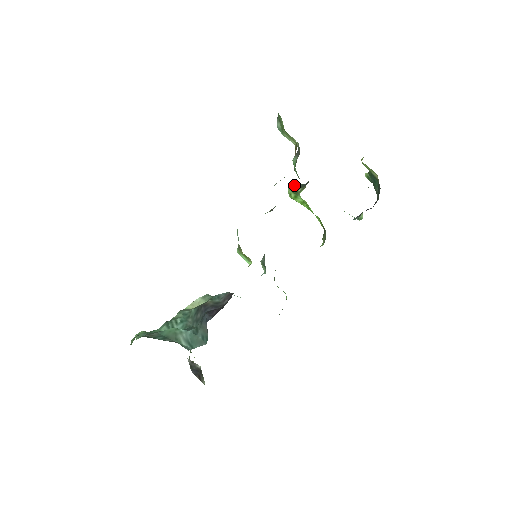
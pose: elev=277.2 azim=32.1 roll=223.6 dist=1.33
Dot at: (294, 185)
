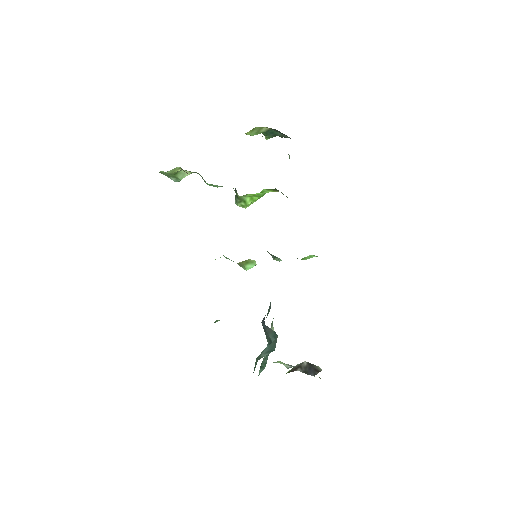
Dot at: (235, 198)
